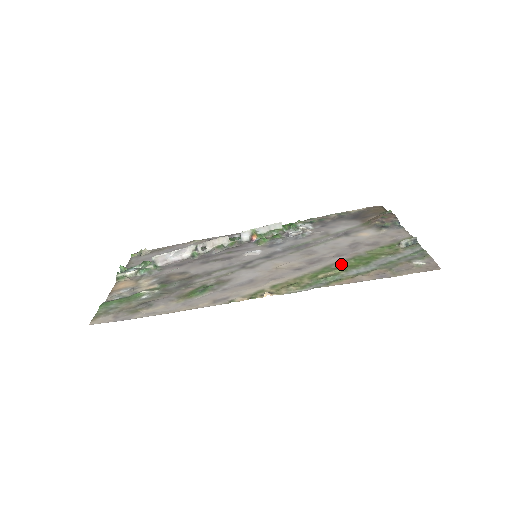
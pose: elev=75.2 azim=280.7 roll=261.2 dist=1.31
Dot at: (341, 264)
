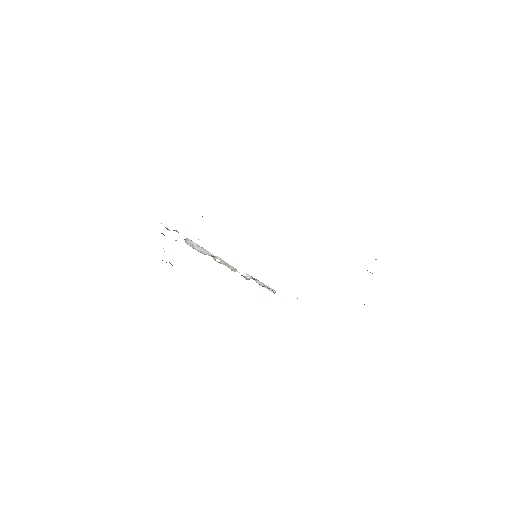
Dot at: occluded
